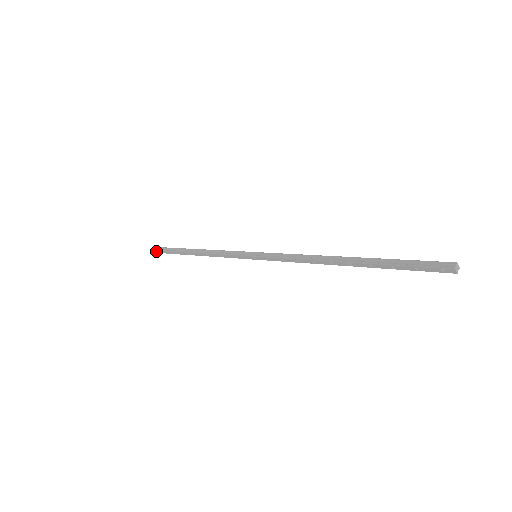
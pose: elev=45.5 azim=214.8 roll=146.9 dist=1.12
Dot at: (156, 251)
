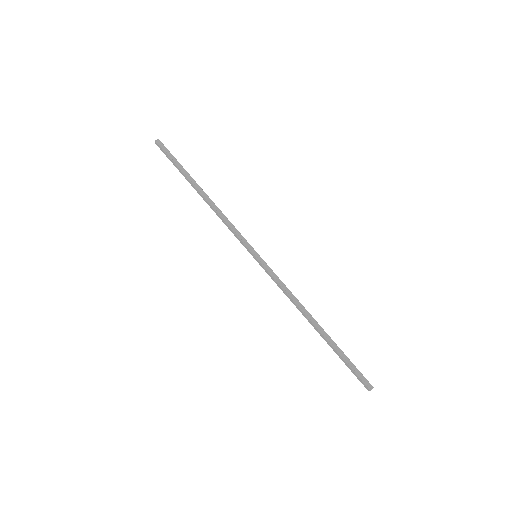
Dot at: (160, 147)
